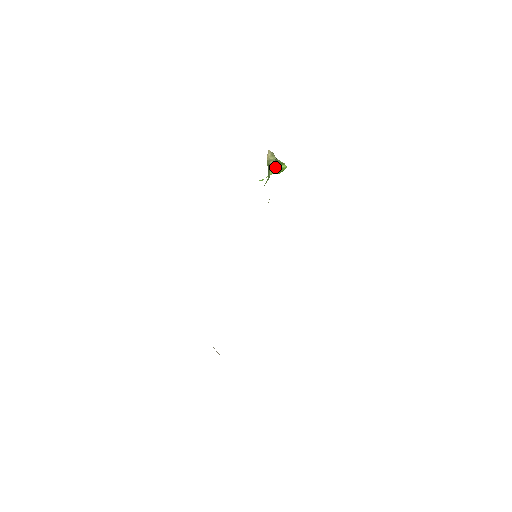
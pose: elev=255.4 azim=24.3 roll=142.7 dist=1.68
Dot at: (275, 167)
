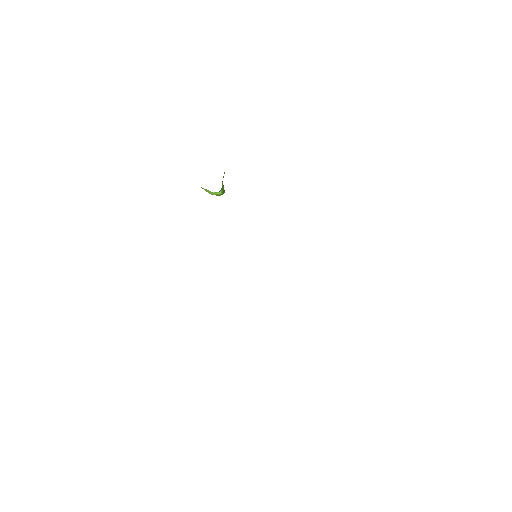
Dot at: occluded
